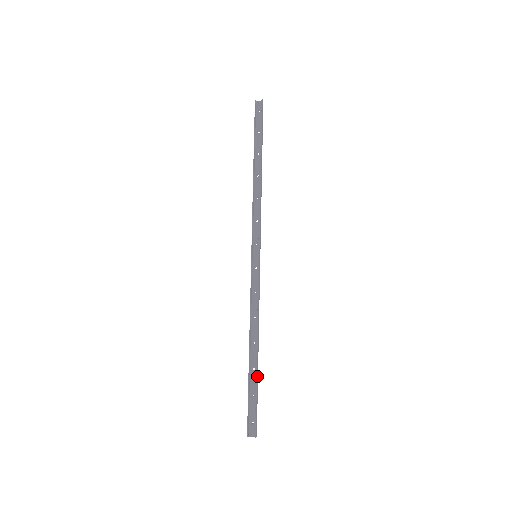
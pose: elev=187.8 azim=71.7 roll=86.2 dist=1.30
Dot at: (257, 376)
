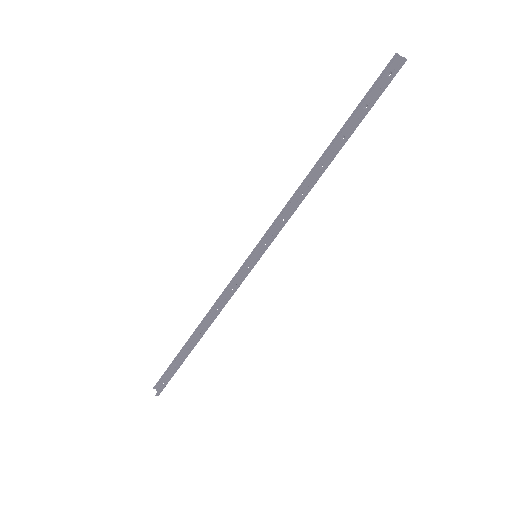
Dot at: (185, 357)
